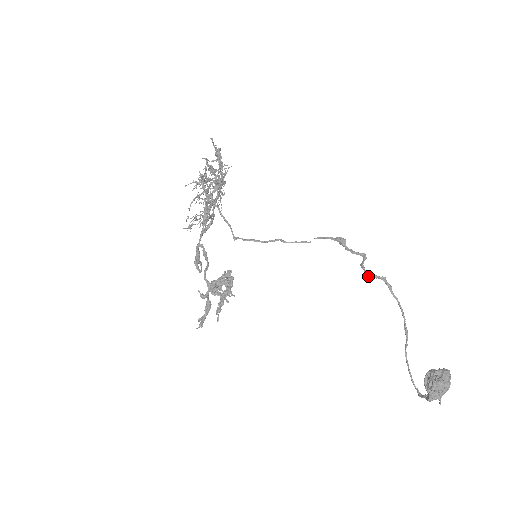
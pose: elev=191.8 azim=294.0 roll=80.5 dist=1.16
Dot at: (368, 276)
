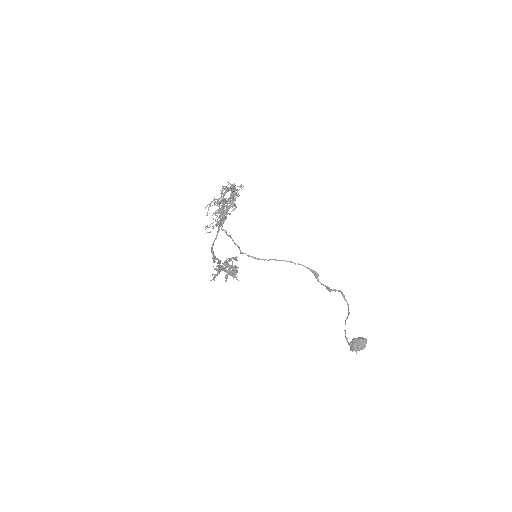
Dot at: (330, 291)
